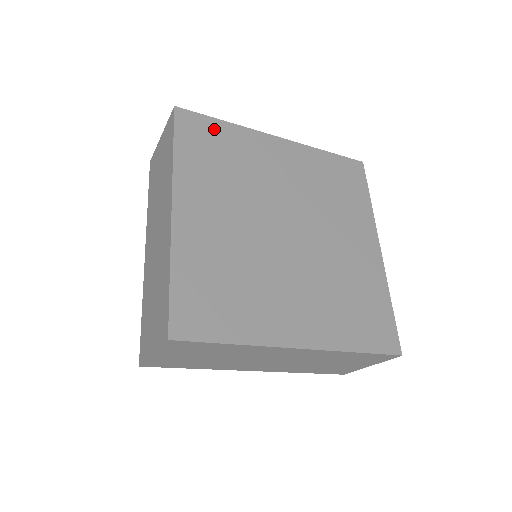
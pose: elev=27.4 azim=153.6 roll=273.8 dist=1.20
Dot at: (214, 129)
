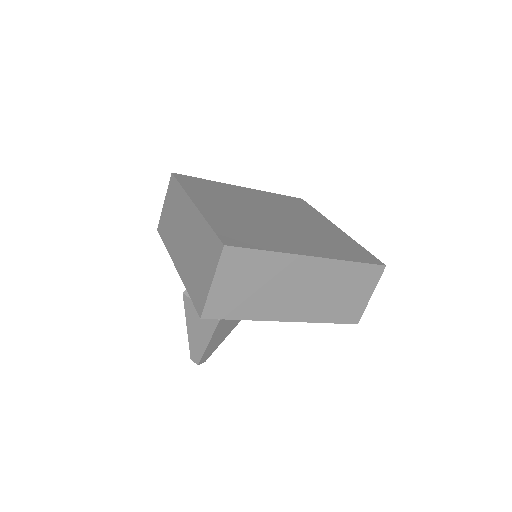
Dot at: (201, 181)
